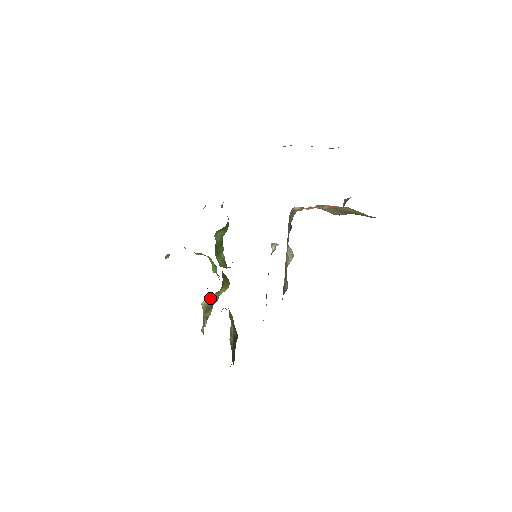
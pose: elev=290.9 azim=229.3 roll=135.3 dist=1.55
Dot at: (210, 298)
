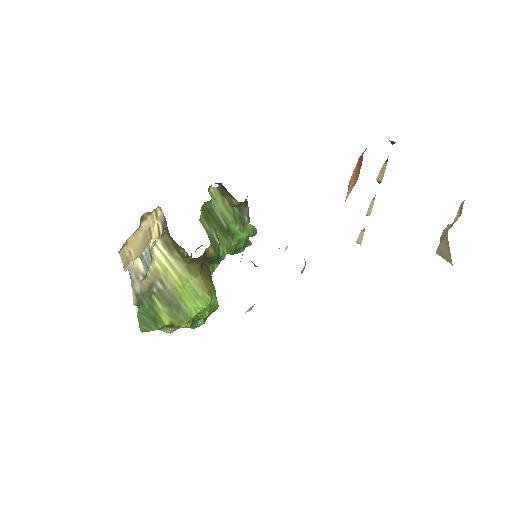
Dot at: (171, 265)
